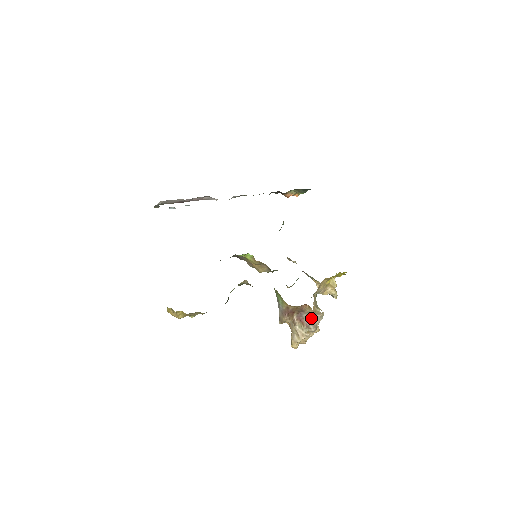
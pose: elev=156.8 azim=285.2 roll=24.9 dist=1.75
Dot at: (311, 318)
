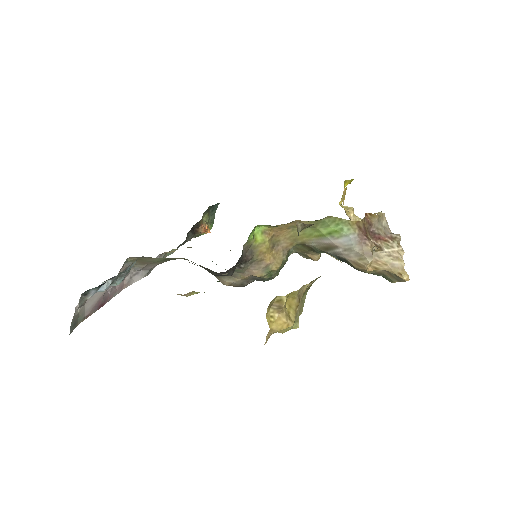
Dot at: (383, 229)
